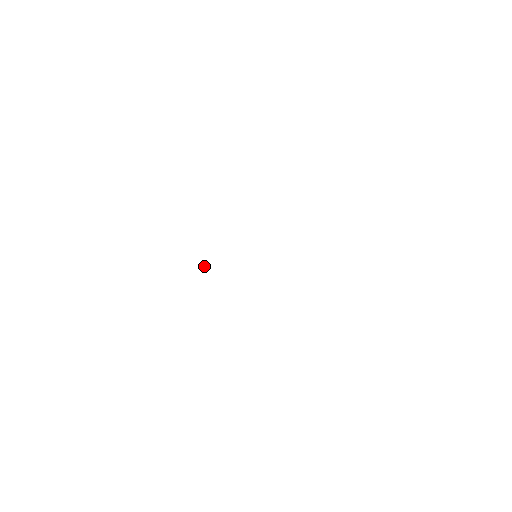
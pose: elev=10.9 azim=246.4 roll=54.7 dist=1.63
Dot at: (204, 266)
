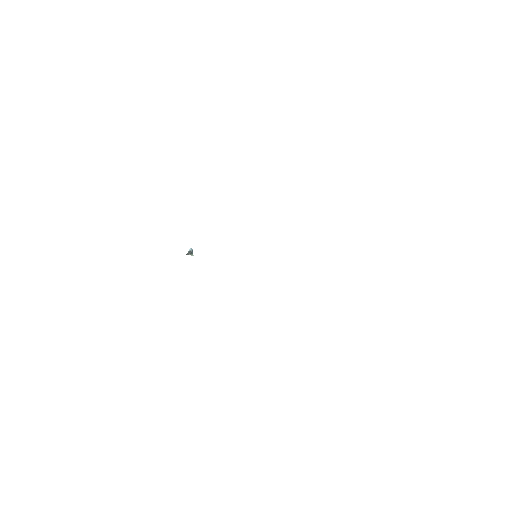
Dot at: (191, 248)
